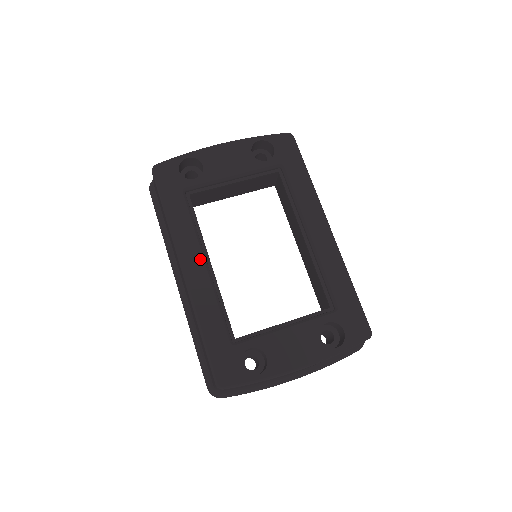
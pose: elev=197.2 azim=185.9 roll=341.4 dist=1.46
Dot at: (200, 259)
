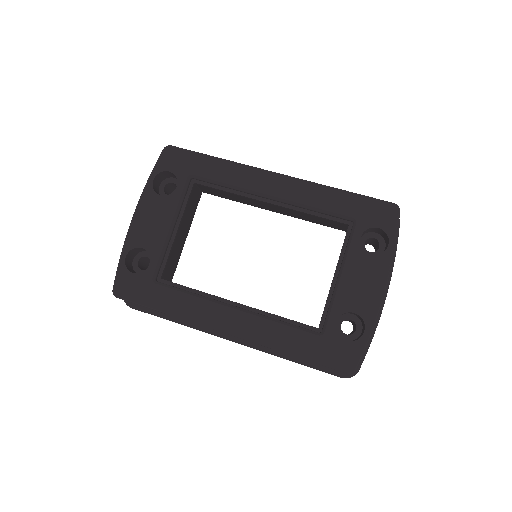
Dot at: (227, 310)
